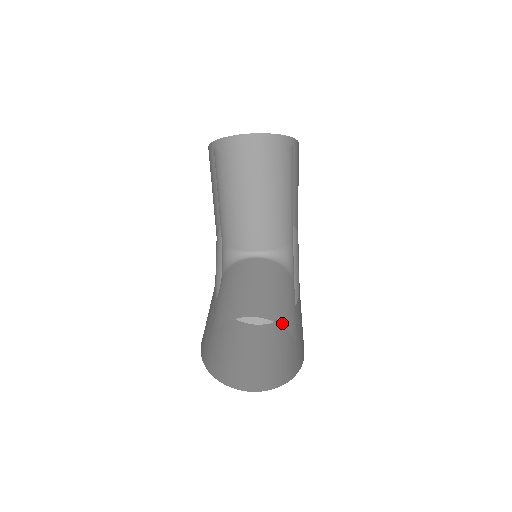
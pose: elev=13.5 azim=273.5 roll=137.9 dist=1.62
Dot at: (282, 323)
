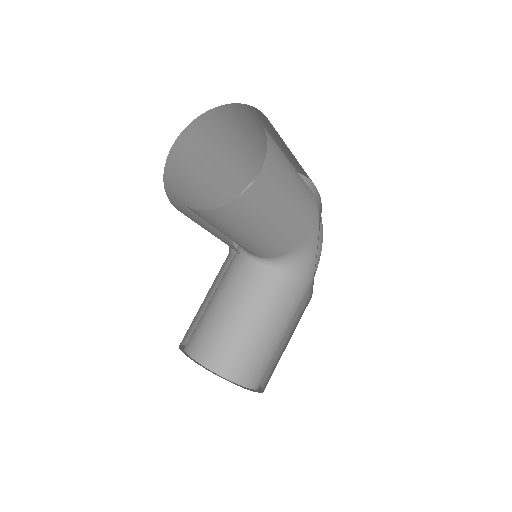
Dot at: (229, 374)
